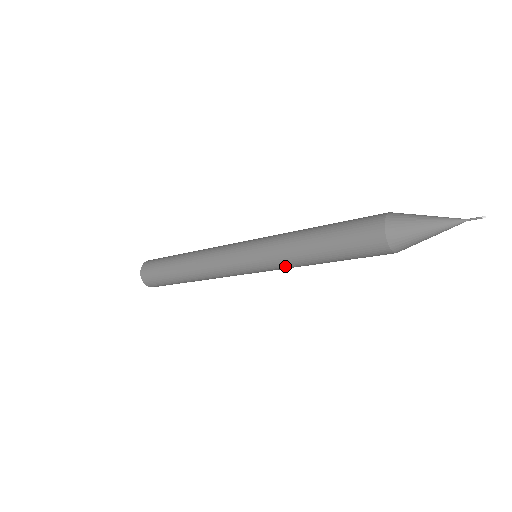
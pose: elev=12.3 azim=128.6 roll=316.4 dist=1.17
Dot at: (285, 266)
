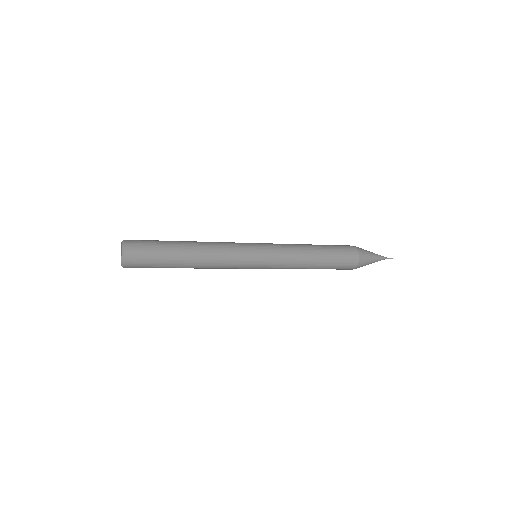
Dot at: (288, 263)
